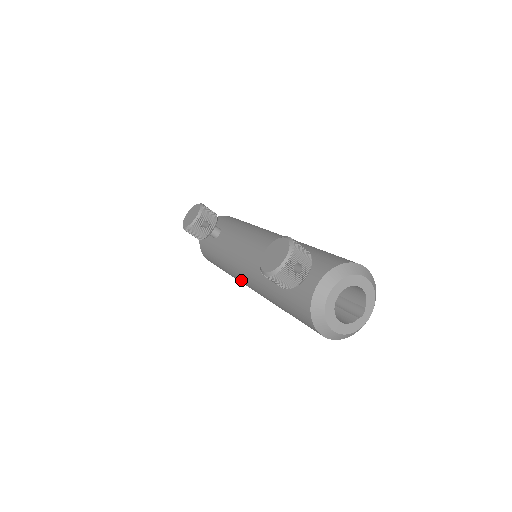
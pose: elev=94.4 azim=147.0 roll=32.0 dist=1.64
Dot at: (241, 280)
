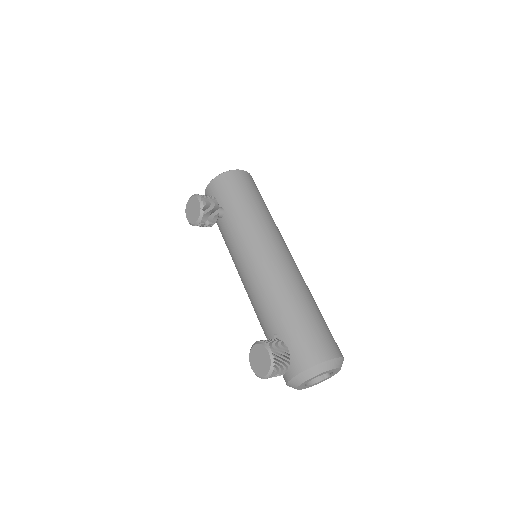
Dot at: occluded
